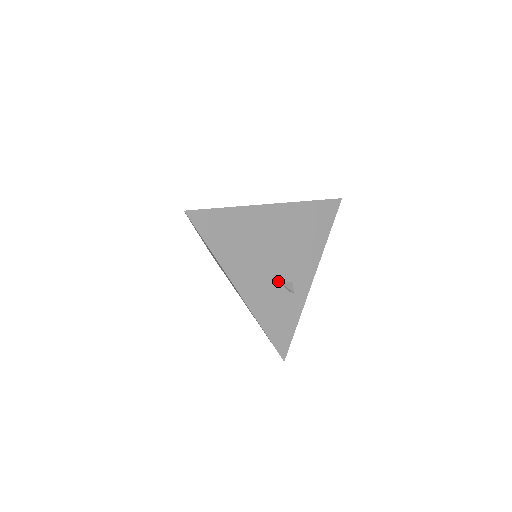
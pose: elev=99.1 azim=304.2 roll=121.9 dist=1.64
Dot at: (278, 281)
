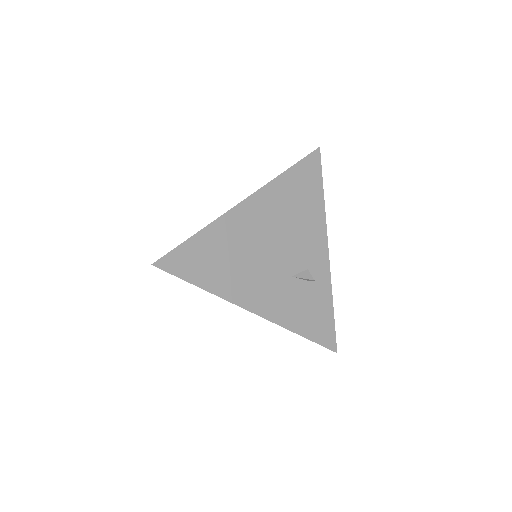
Dot at: (292, 277)
